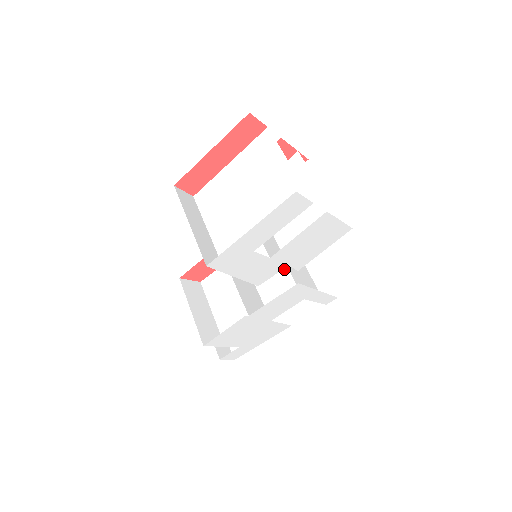
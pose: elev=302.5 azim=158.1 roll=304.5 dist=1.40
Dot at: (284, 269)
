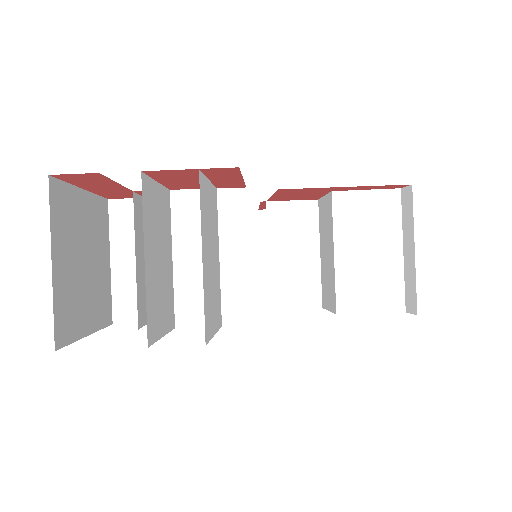
Dot at: (332, 255)
